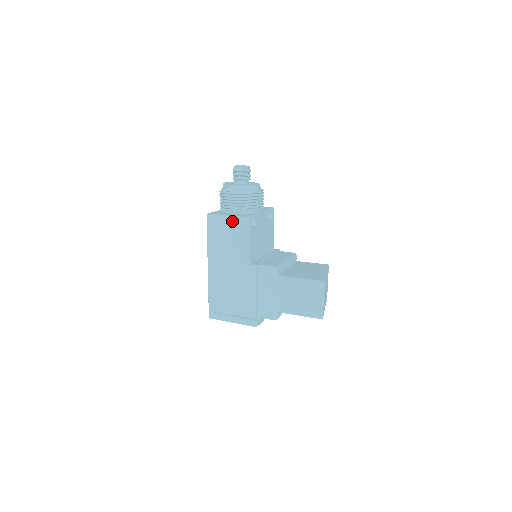
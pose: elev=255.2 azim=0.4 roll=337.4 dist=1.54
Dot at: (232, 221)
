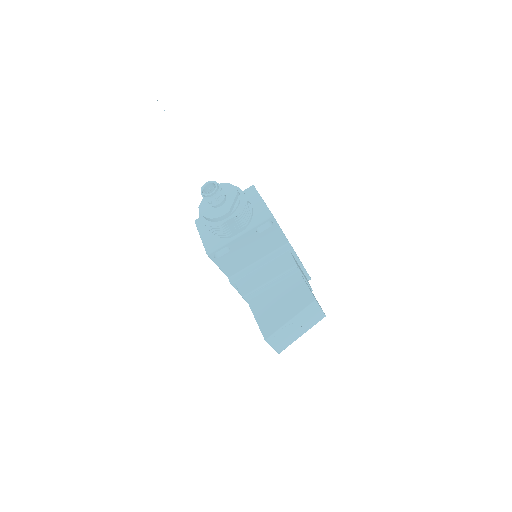
Dot at: occluded
